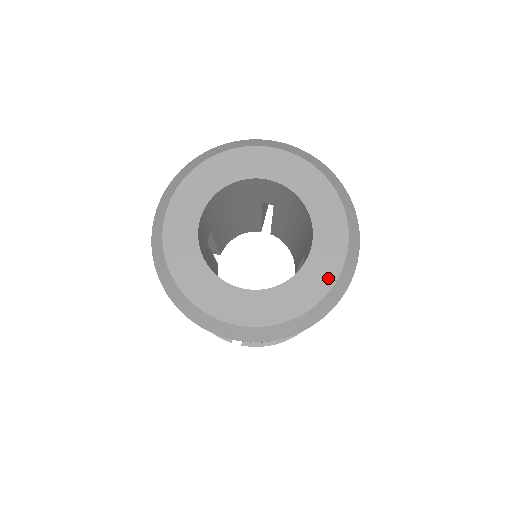
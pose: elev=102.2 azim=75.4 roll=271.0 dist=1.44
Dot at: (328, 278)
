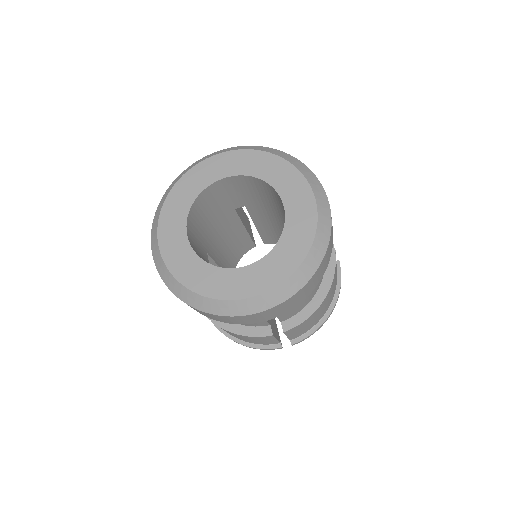
Dot at: (310, 219)
